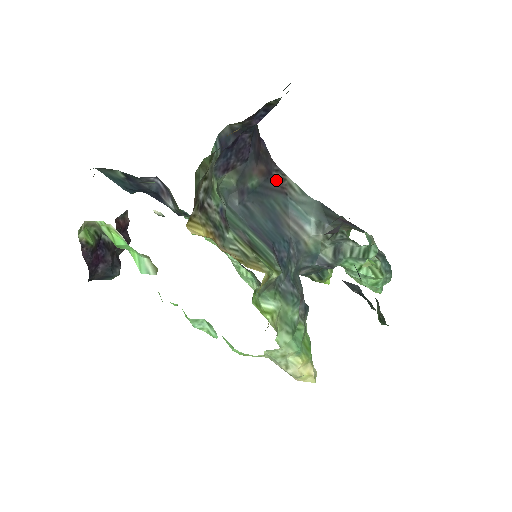
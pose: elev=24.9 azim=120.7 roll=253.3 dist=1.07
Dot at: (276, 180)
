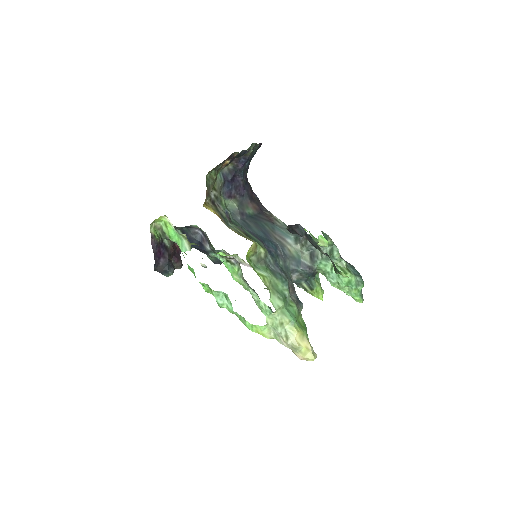
Dot at: (266, 215)
